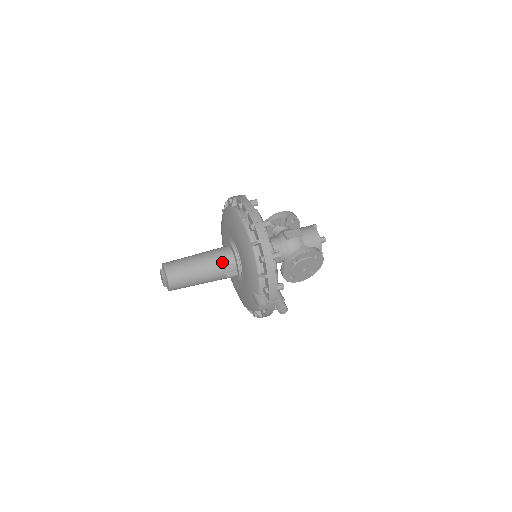
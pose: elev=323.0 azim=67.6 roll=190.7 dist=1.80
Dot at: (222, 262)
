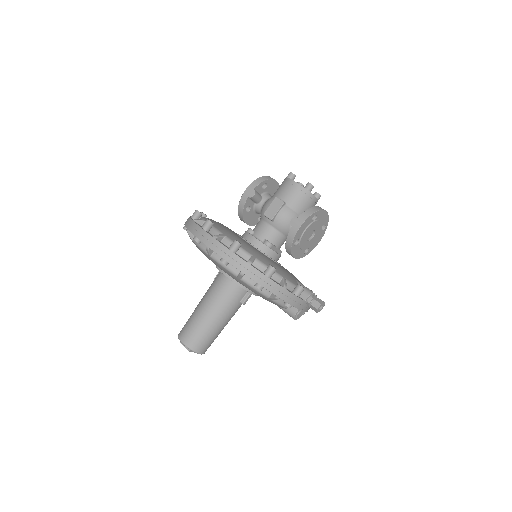
Dot at: (228, 296)
